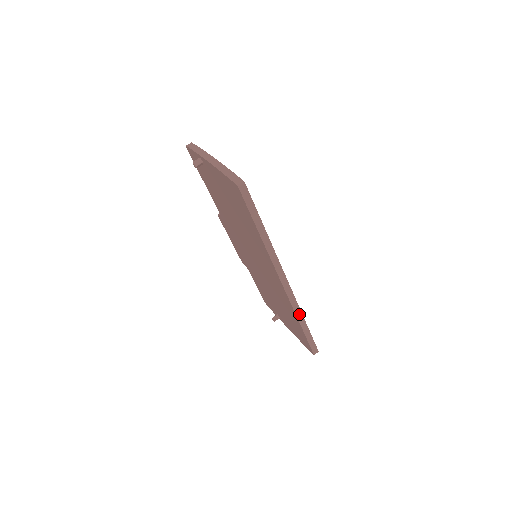
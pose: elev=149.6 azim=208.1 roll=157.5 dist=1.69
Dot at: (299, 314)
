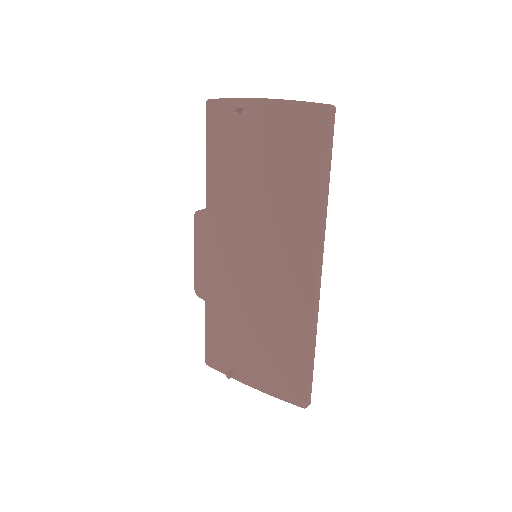
Dot at: (315, 328)
